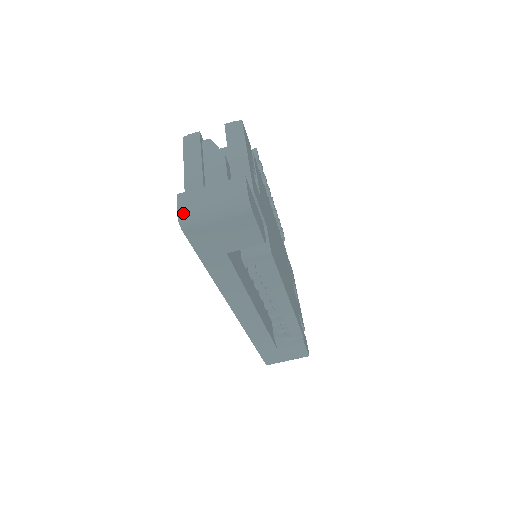
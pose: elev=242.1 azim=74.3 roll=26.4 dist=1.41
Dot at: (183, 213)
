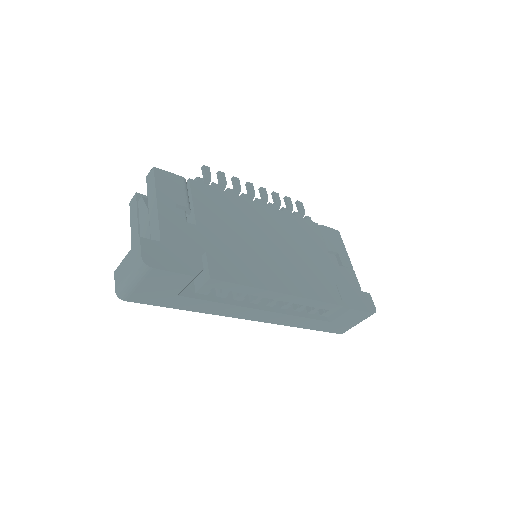
Dot at: (117, 289)
